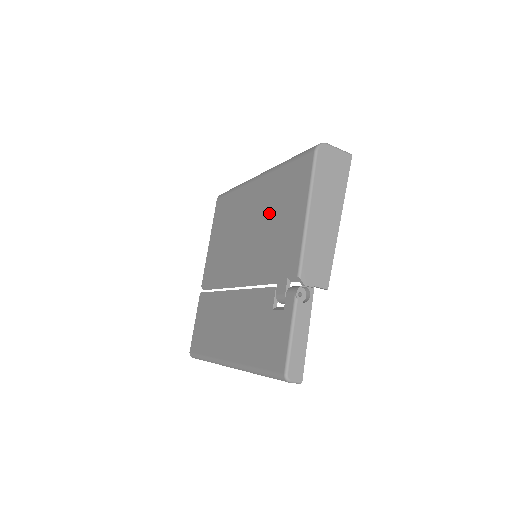
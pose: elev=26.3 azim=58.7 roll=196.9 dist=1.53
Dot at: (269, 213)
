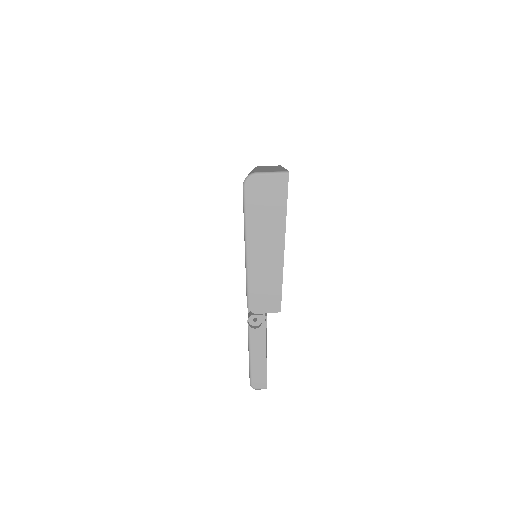
Dot at: occluded
